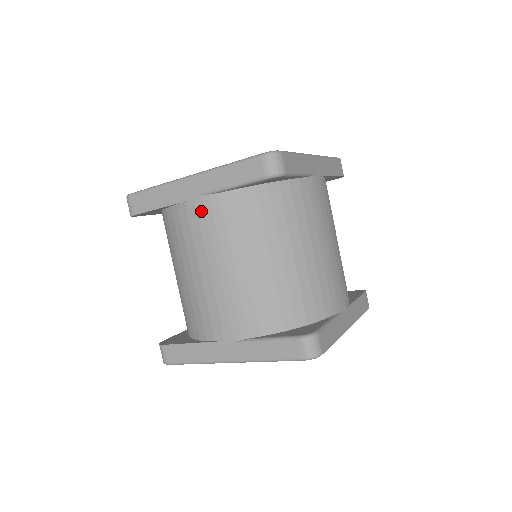
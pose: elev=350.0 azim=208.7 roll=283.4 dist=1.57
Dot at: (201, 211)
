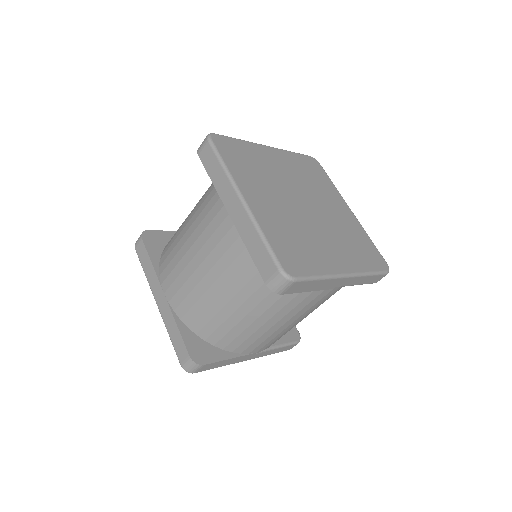
Dot at: (328, 295)
